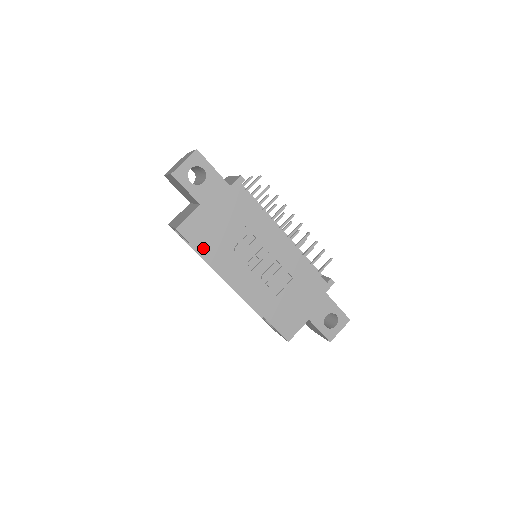
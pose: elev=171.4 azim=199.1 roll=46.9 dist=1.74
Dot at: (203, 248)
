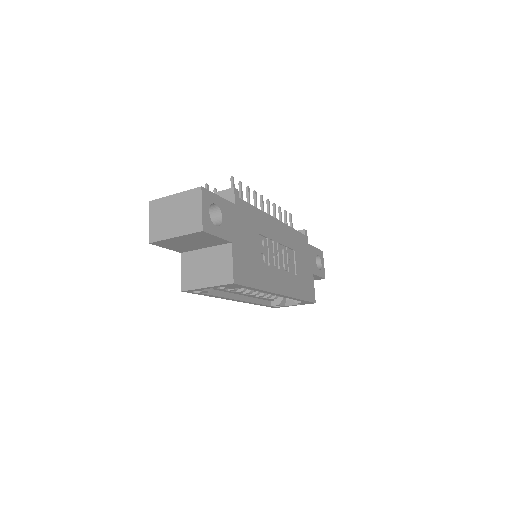
Dot at: (253, 282)
